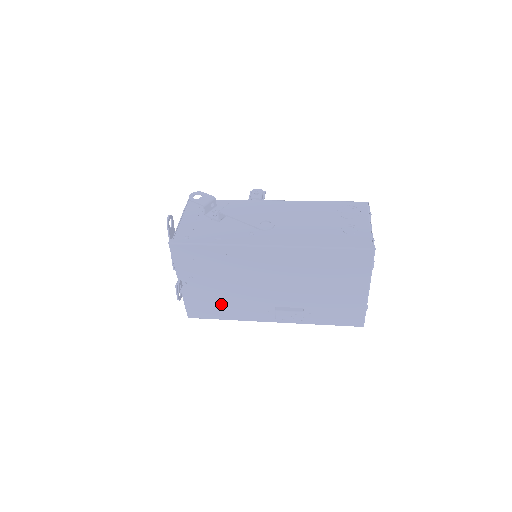
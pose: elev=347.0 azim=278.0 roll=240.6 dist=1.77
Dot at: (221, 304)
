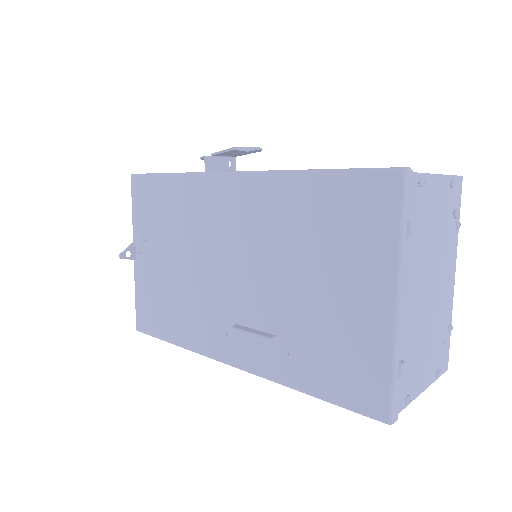
Dot at: (171, 305)
